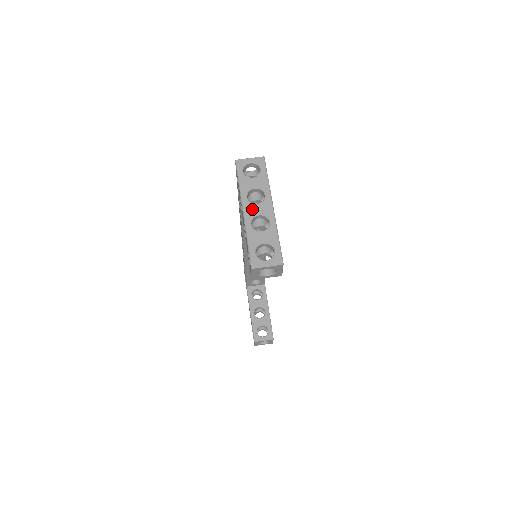
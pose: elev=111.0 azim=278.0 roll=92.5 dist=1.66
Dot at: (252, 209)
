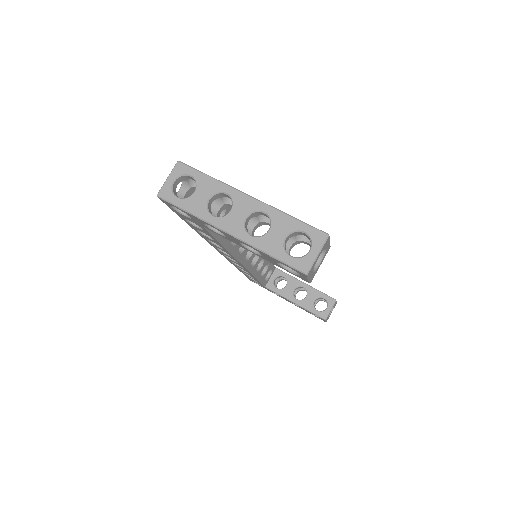
Dot at: (233, 221)
